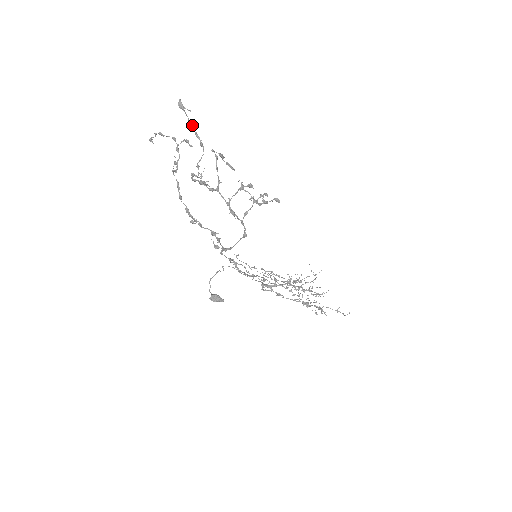
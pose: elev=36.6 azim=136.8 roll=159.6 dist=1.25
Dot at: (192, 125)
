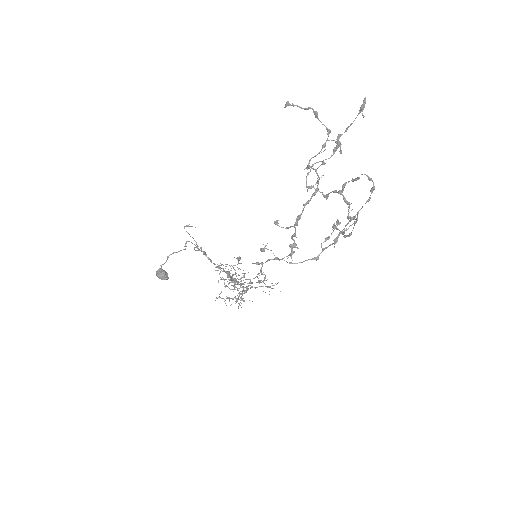
Dot at: (348, 127)
